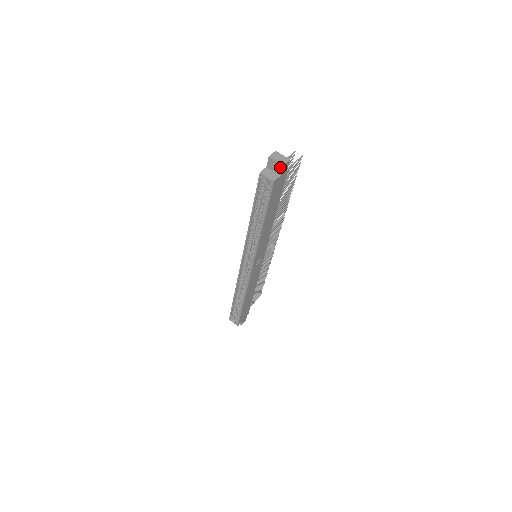
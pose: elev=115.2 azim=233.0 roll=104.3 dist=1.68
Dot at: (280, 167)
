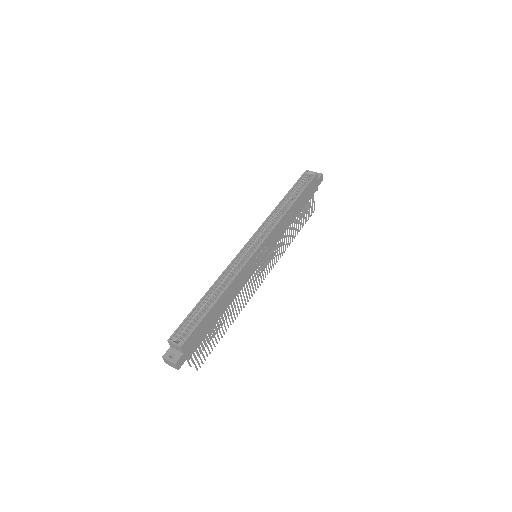
Dot at: (319, 175)
